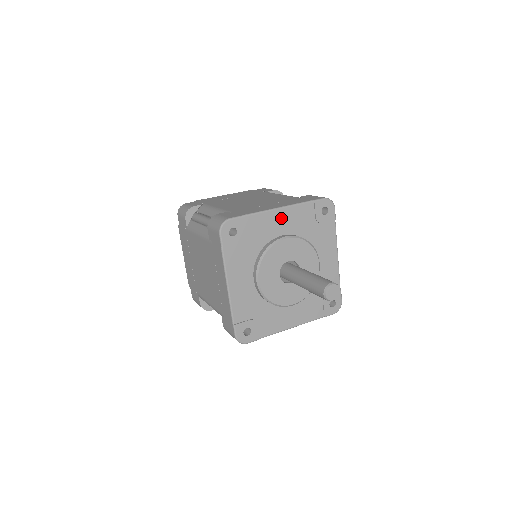
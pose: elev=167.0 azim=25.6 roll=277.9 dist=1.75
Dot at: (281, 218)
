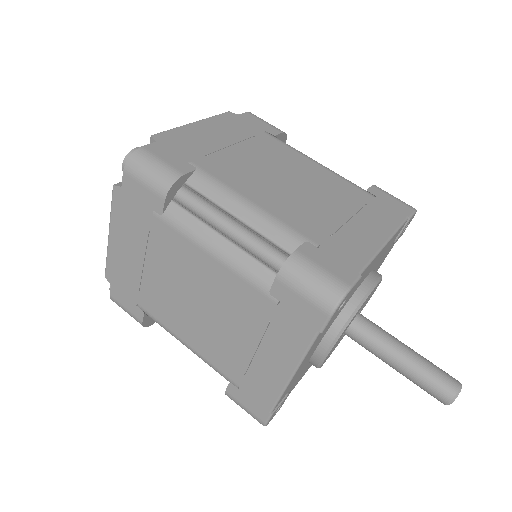
Dot at: (379, 255)
